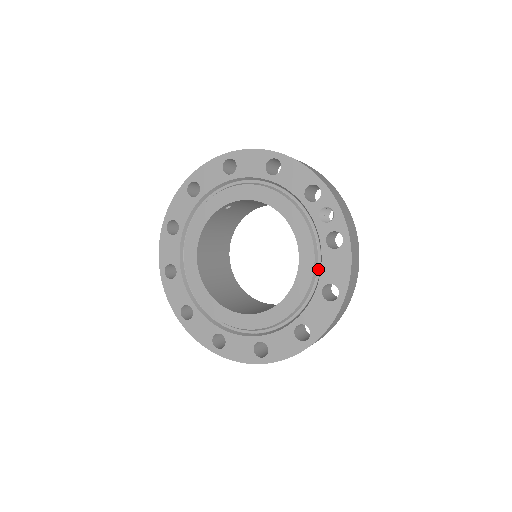
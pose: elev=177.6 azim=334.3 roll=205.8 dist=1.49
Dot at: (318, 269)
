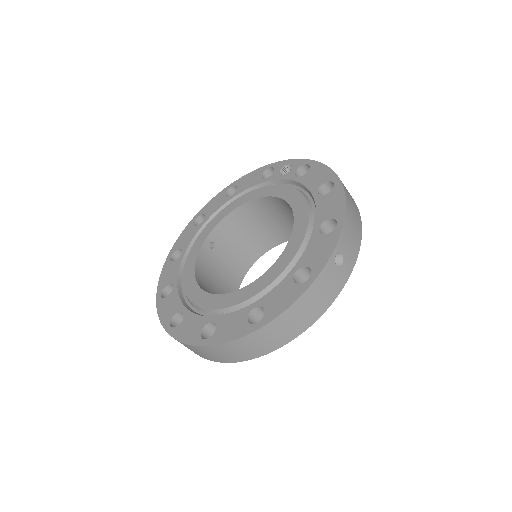
Dot at: (306, 194)
